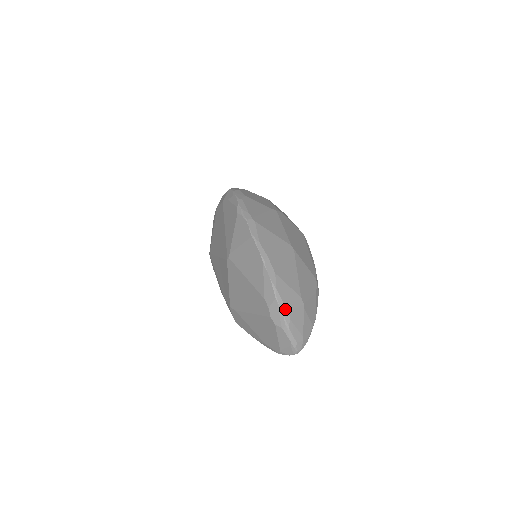
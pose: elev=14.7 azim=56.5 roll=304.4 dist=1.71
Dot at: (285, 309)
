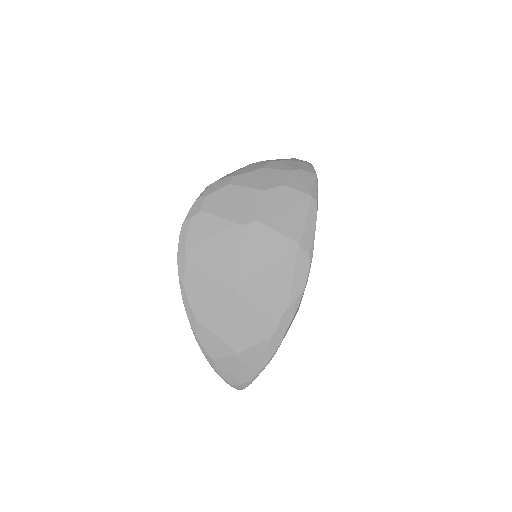
Dot at: (208, 356)
